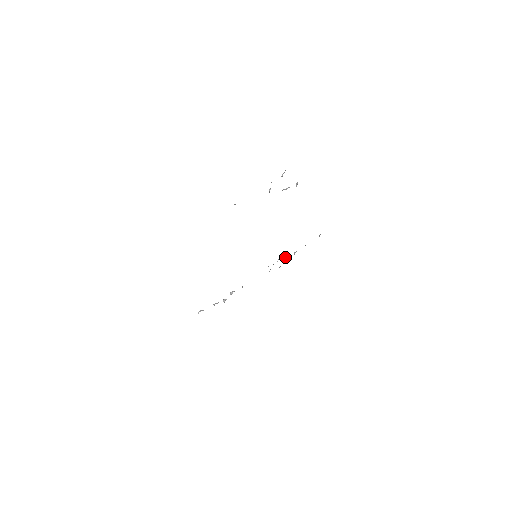
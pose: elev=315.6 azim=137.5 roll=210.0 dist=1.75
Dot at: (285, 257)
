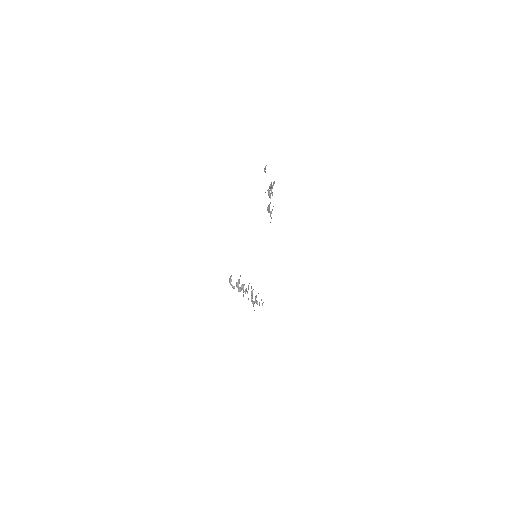
Dot at: occluded
